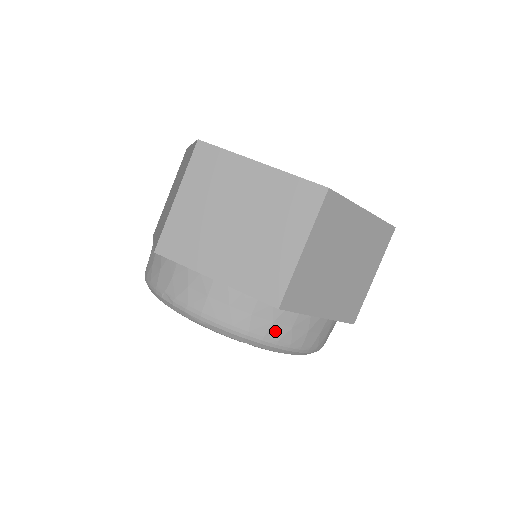
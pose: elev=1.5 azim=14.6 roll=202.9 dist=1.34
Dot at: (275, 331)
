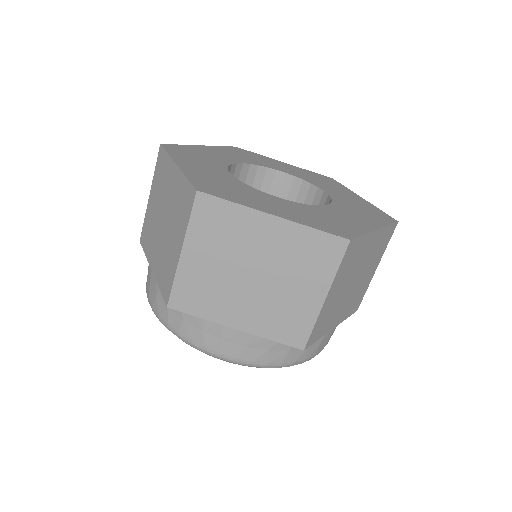
Dot at: (187, 329)
